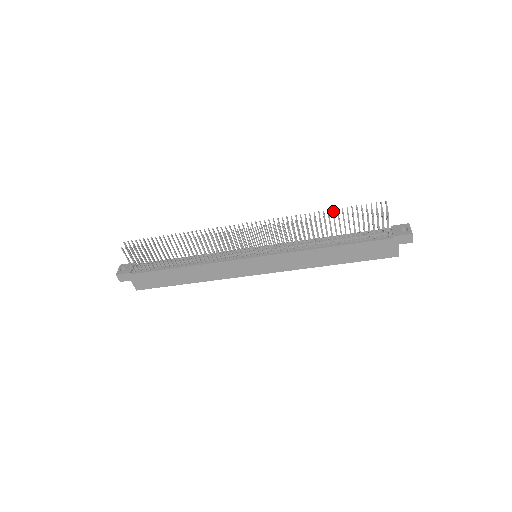
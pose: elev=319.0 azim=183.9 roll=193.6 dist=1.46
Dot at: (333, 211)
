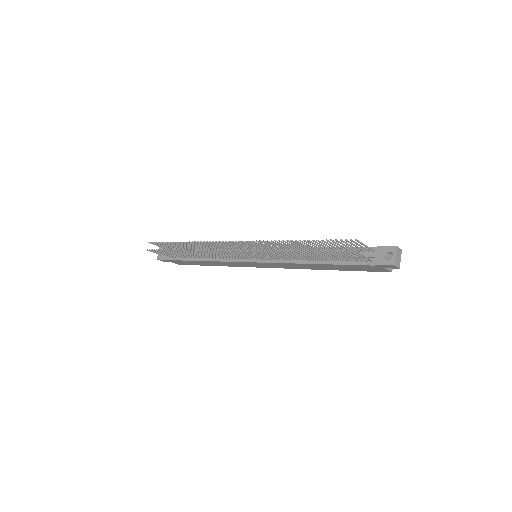
Dot at: (304, 241)
